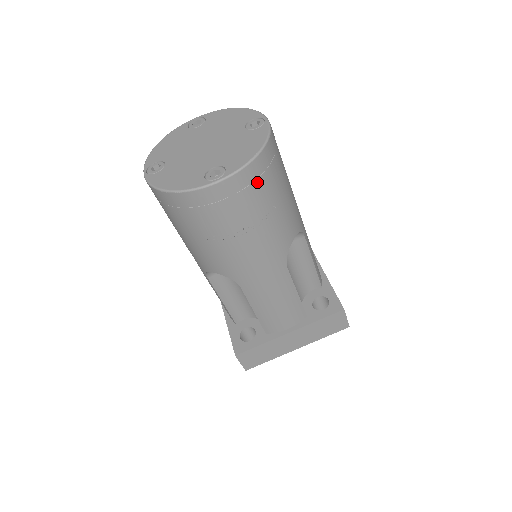
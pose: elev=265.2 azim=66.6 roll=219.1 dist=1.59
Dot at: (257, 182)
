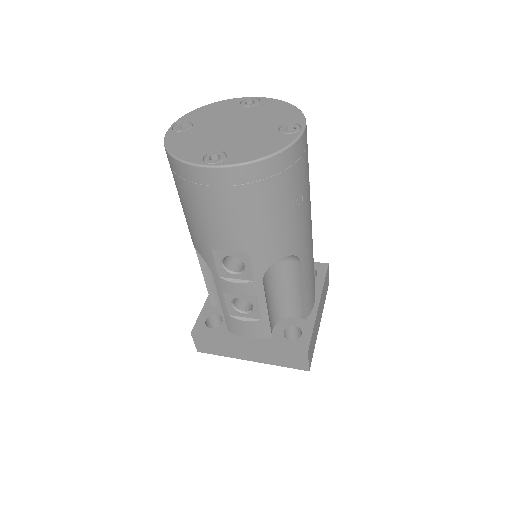
Dot at: occluded
